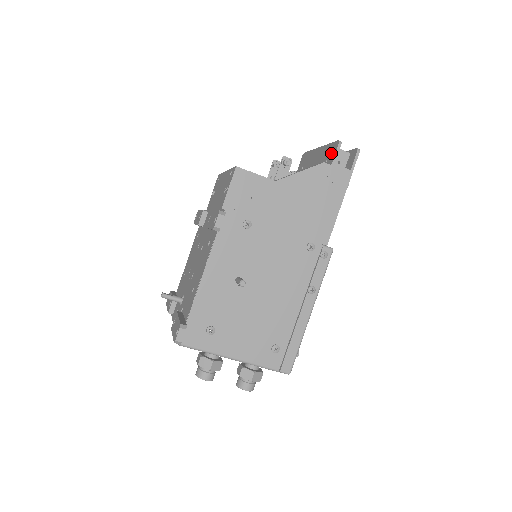
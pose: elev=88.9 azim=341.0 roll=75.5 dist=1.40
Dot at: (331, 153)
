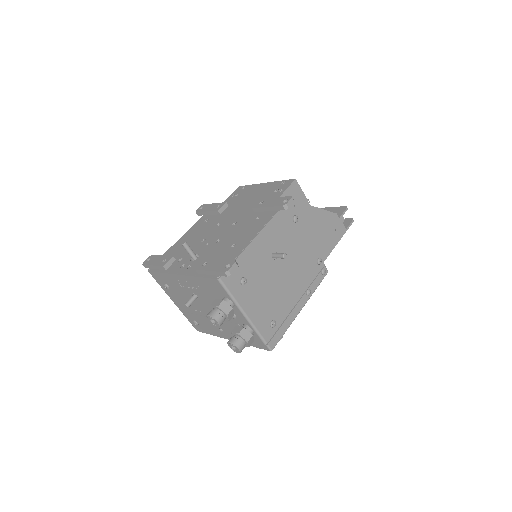
Dot at: (337, 212)
